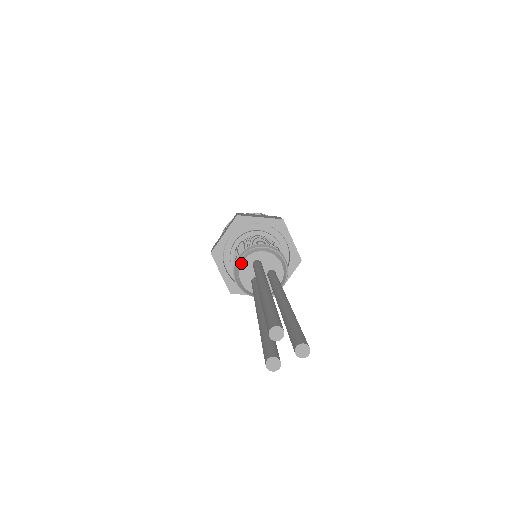
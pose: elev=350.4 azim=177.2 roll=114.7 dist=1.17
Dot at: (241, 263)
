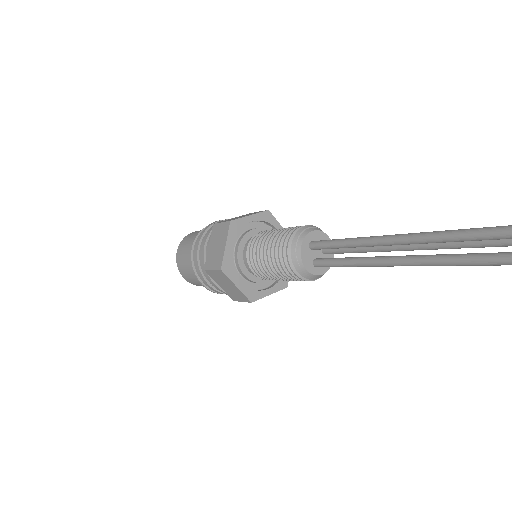
Dot at: (300, 250)
